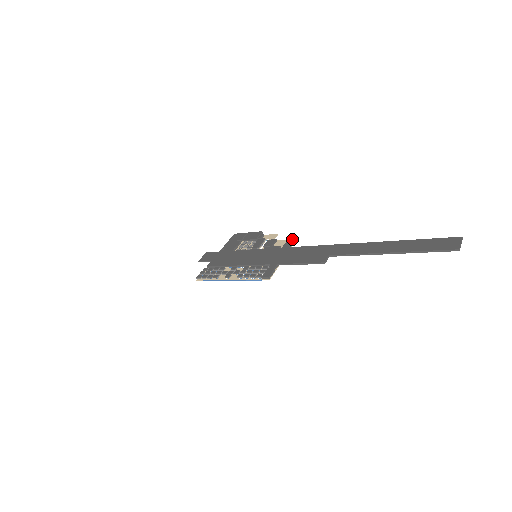
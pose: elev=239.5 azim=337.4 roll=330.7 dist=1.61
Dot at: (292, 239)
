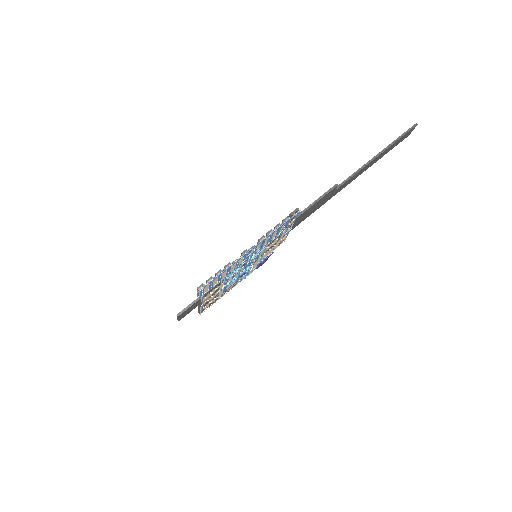
Dot at: occluded
